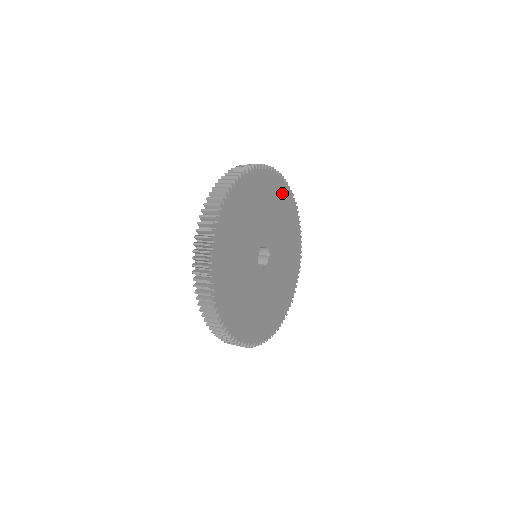
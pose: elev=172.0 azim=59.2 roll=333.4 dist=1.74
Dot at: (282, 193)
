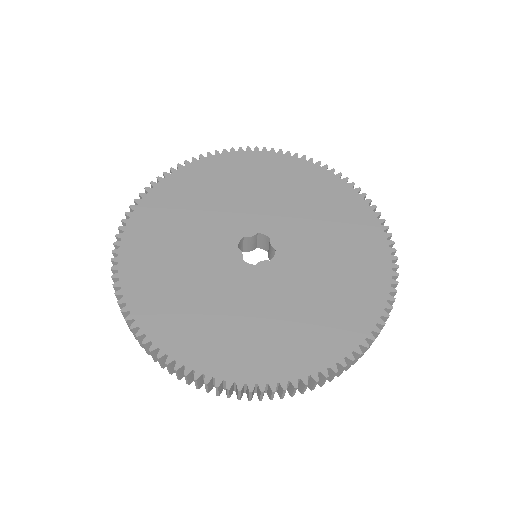
Dot at: (230, 165)
